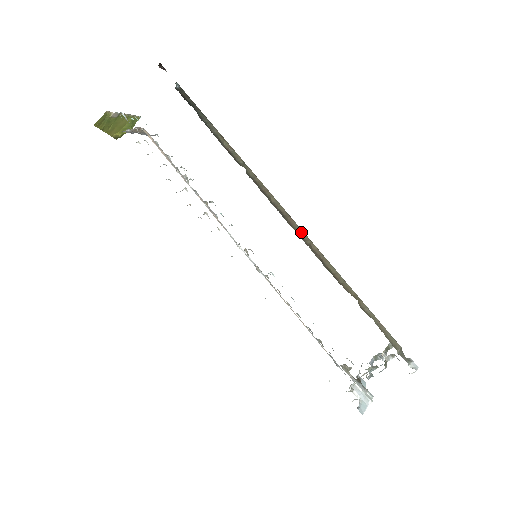
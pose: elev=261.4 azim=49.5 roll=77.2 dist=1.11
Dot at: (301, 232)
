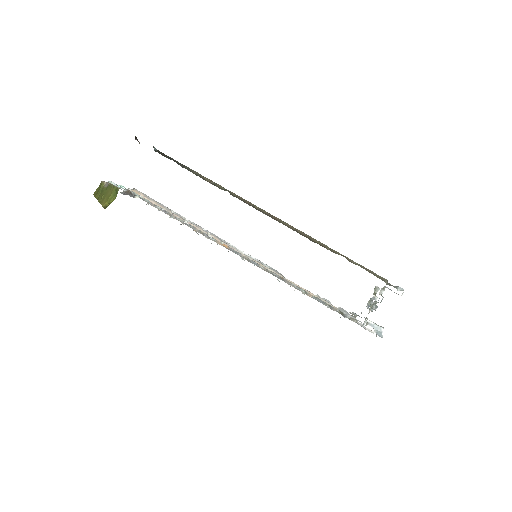
Dot at: (286, 224)
